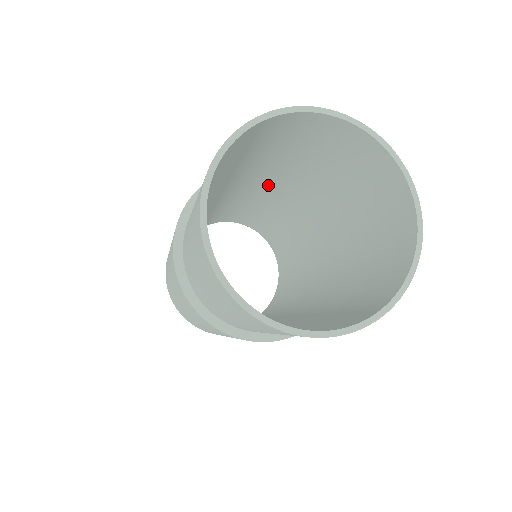
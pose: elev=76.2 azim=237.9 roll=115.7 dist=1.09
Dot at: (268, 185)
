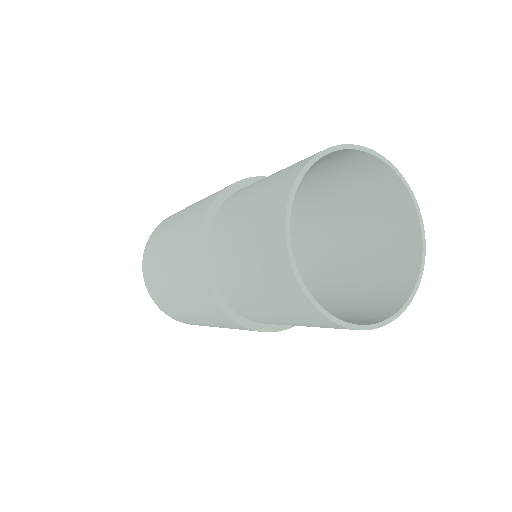
Dot at: occluded
